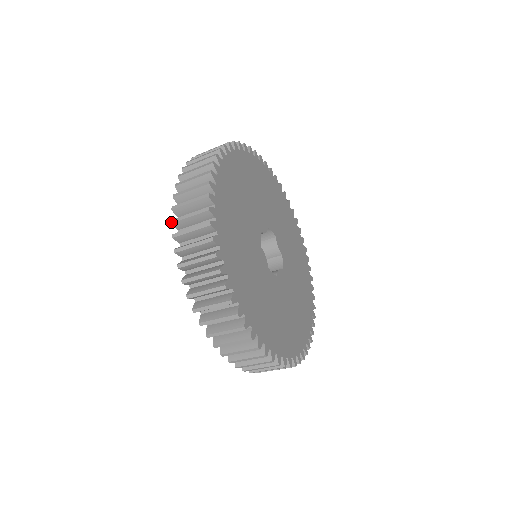
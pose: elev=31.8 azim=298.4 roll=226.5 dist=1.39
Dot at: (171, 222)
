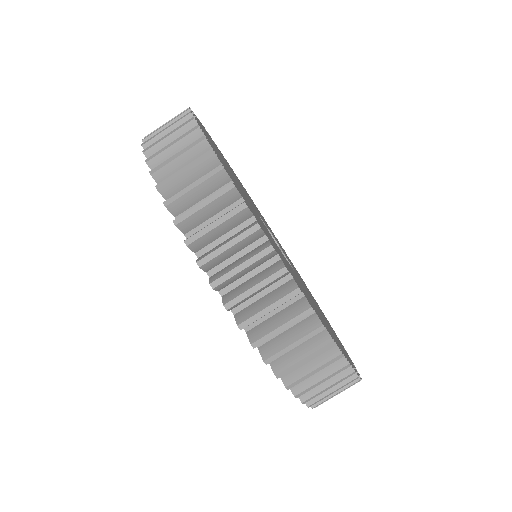
Dot at: occluded
